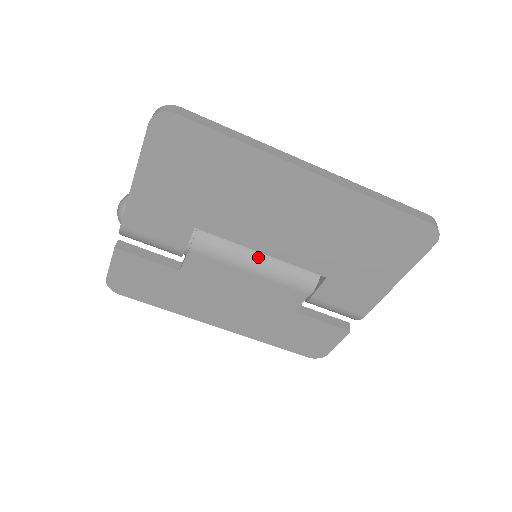
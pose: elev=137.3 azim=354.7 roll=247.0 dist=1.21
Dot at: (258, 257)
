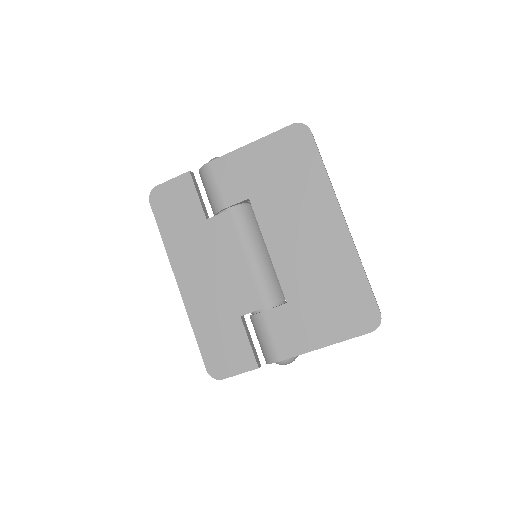
Dot at: (260, 254)
